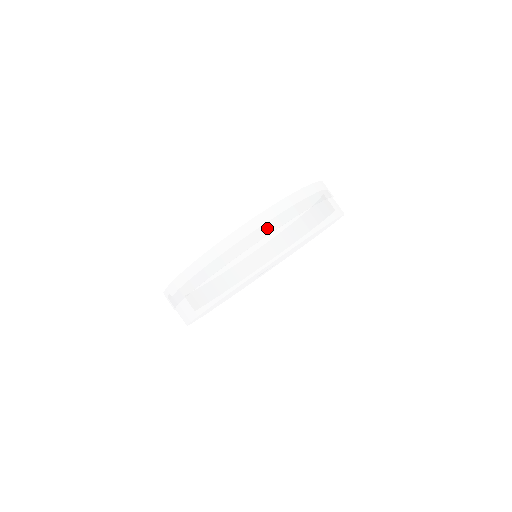
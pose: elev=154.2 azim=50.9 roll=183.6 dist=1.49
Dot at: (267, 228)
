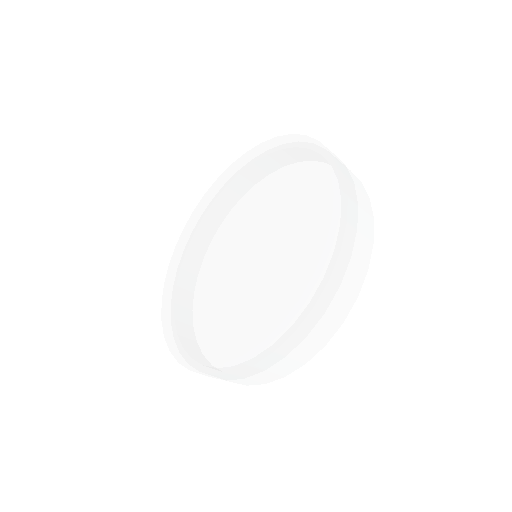
Dot at: (352, 193)
